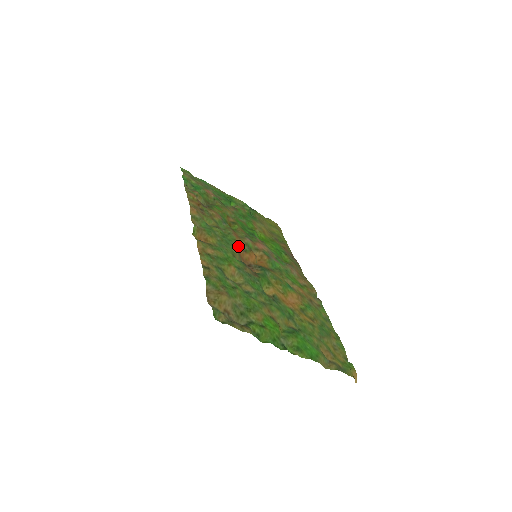
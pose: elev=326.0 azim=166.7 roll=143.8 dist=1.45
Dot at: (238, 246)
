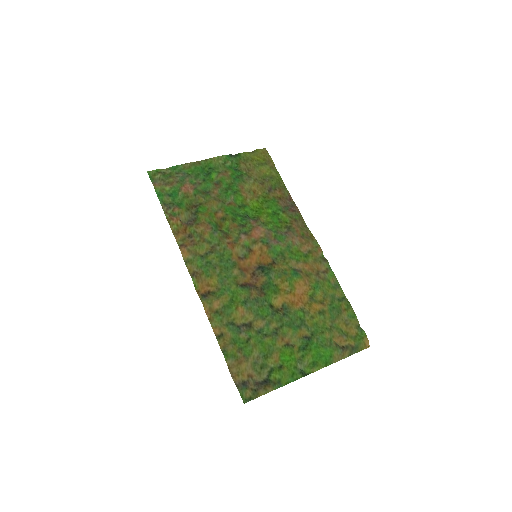
Dot at: (237, 256)
